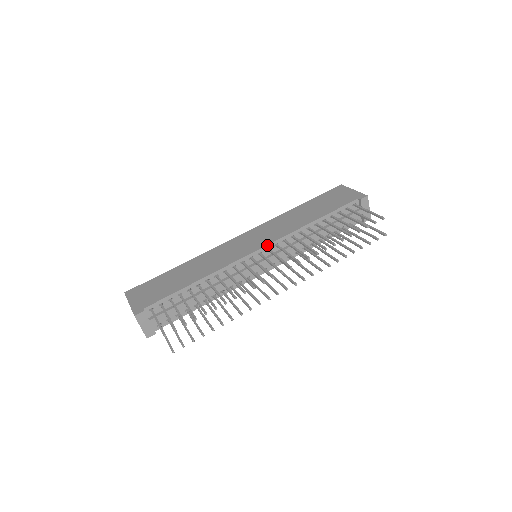
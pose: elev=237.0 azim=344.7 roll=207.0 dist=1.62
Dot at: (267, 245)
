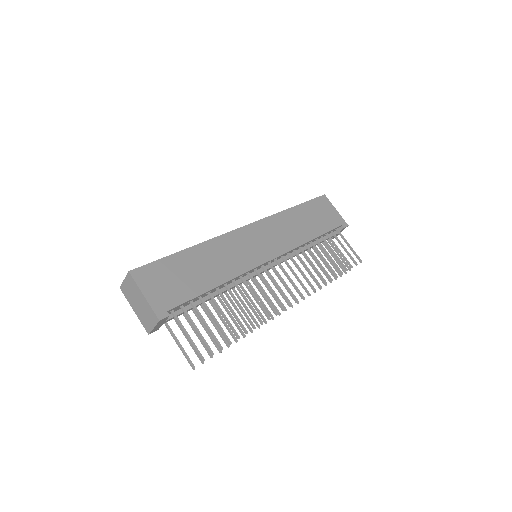
Dot at: (278, 256)
